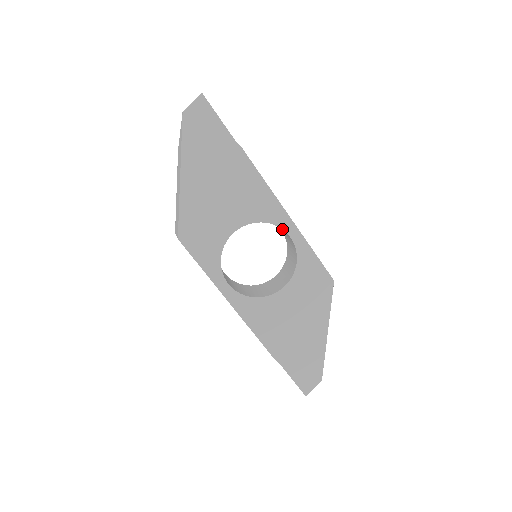
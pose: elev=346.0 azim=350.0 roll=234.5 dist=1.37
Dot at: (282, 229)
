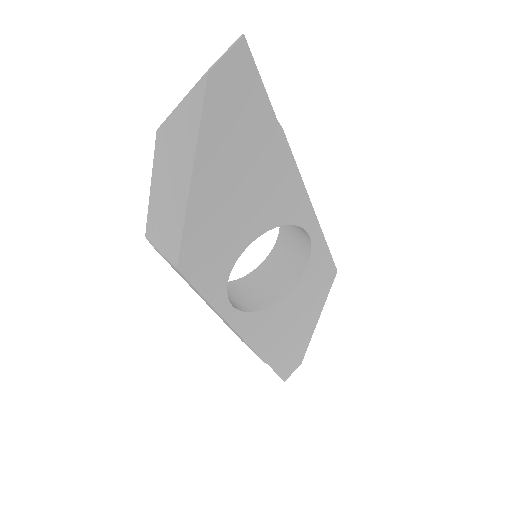
Dot at: (303, 228)
